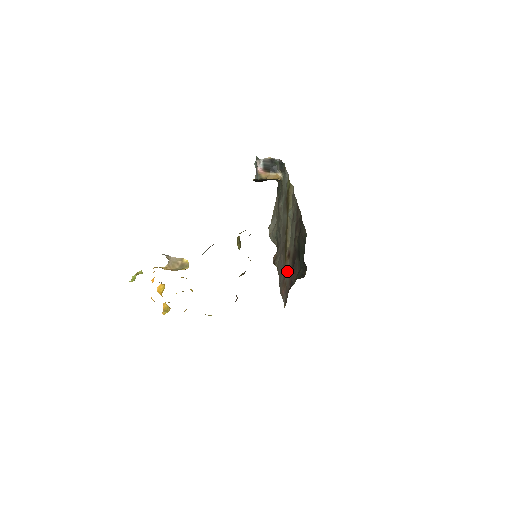
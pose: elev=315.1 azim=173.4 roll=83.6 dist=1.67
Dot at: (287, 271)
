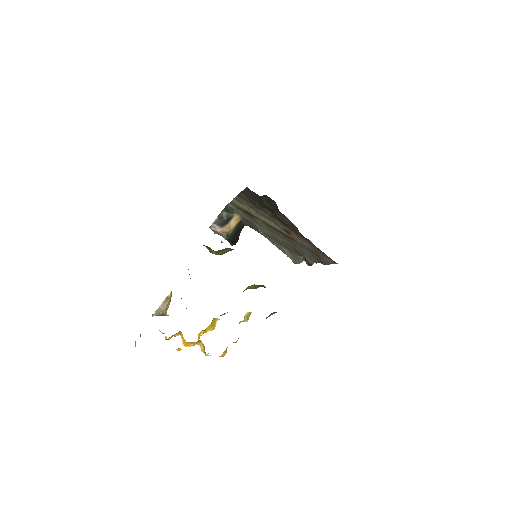
Dot at: (301, 242)
